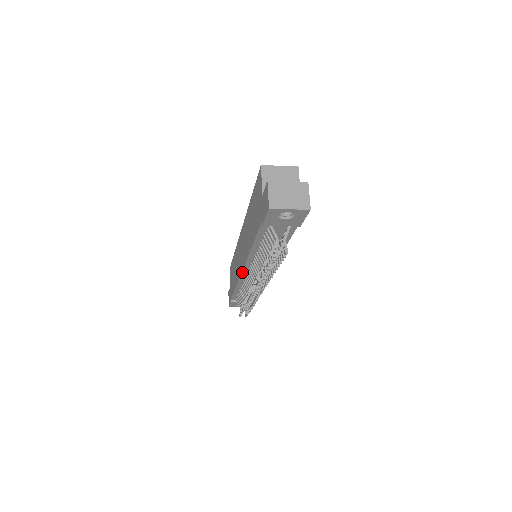
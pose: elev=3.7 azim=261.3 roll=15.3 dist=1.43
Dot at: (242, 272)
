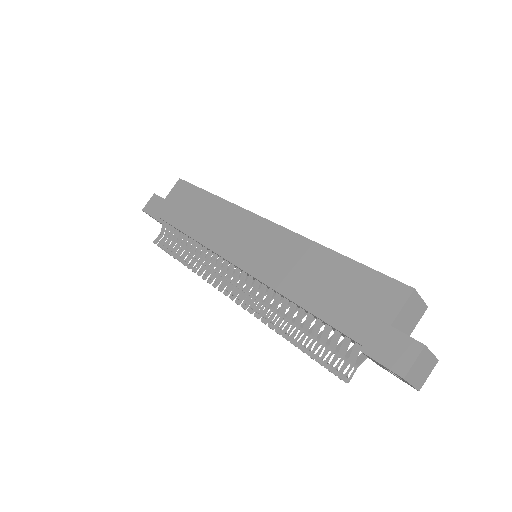
Dot at: (231, 262)
